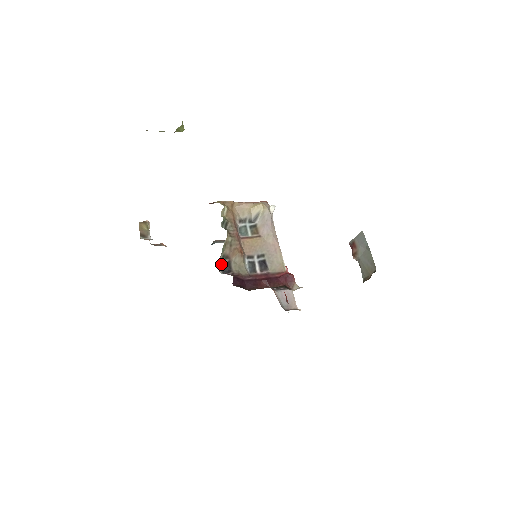
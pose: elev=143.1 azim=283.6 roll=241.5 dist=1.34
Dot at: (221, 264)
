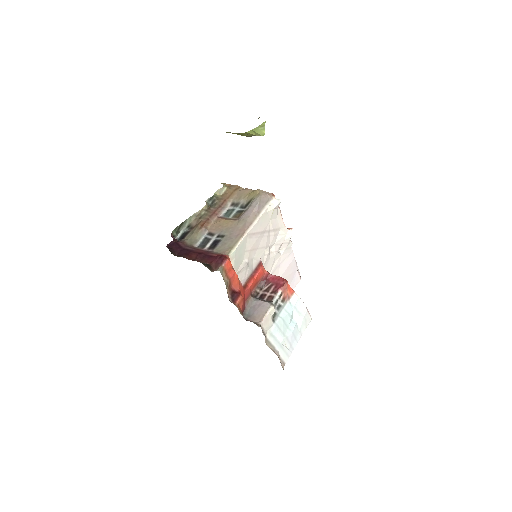
Dot at: (183, 232)
